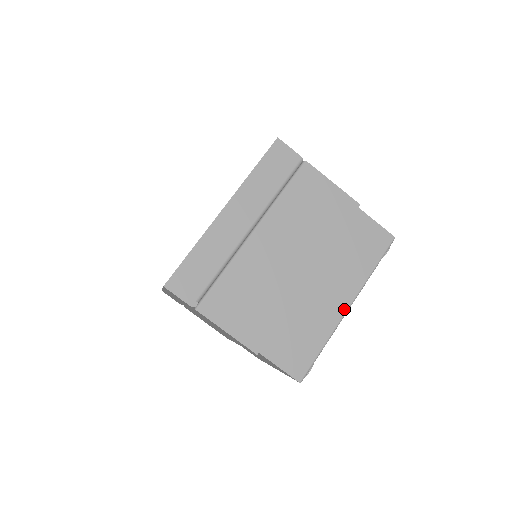
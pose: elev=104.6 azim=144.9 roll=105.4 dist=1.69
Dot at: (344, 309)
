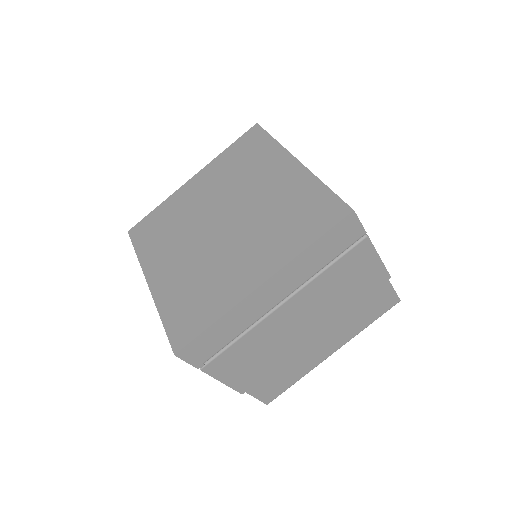
Dot at: (328, 355)
